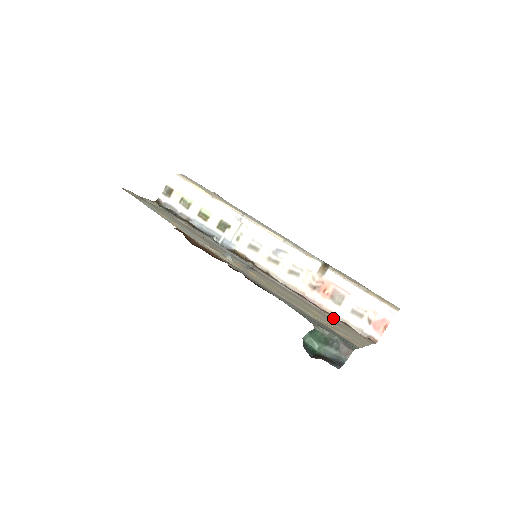
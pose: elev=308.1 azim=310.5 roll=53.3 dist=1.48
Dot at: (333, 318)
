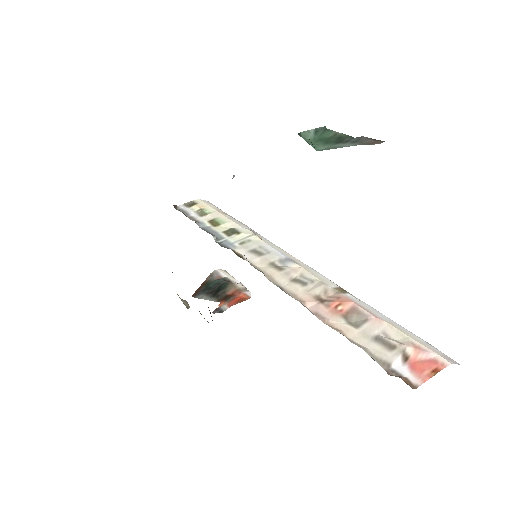
Dot at: occluded
